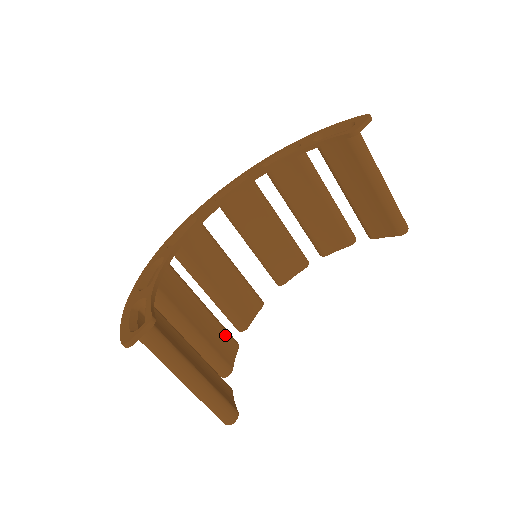
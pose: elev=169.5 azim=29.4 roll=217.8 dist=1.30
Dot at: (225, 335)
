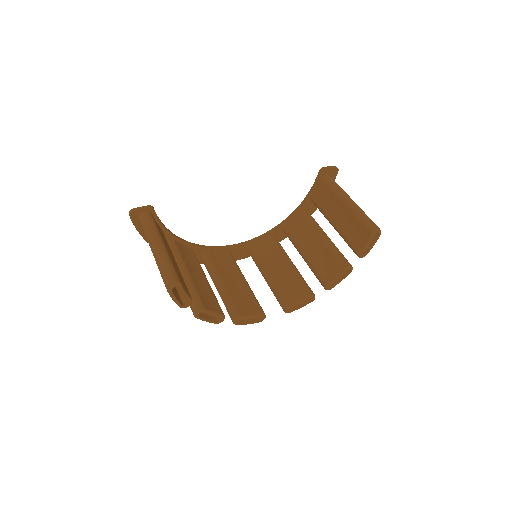
Dot at: (214, 300)
